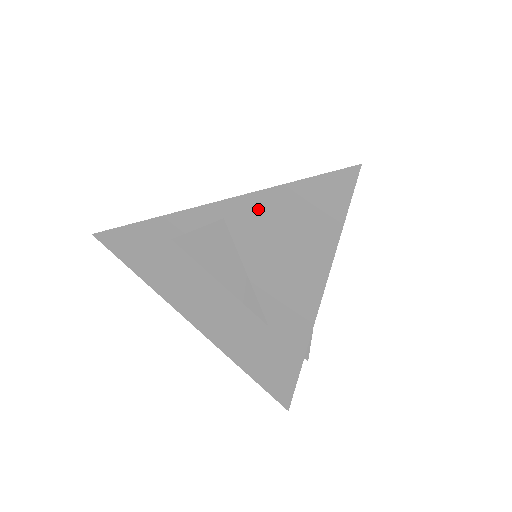
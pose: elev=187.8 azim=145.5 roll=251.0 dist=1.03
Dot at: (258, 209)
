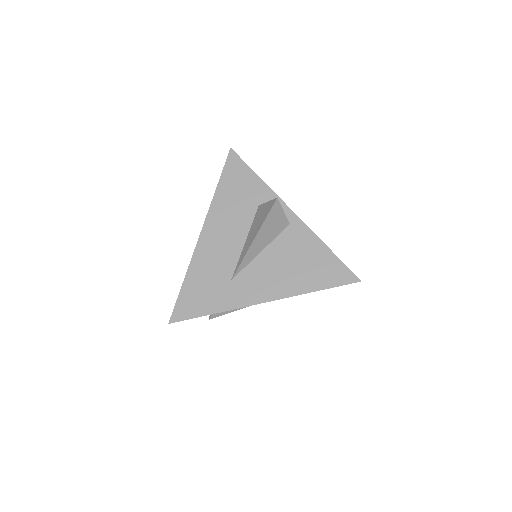
Dot at: (307, 241)
